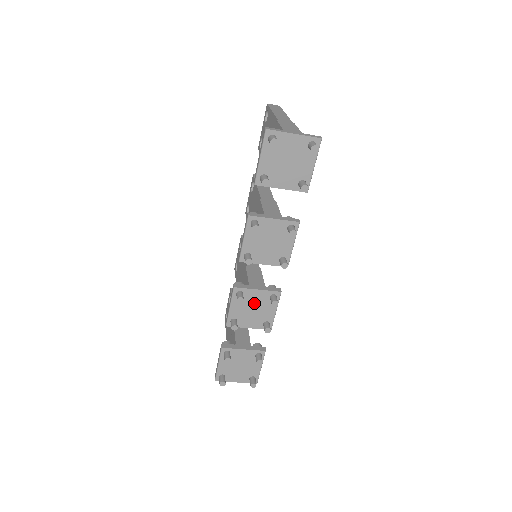
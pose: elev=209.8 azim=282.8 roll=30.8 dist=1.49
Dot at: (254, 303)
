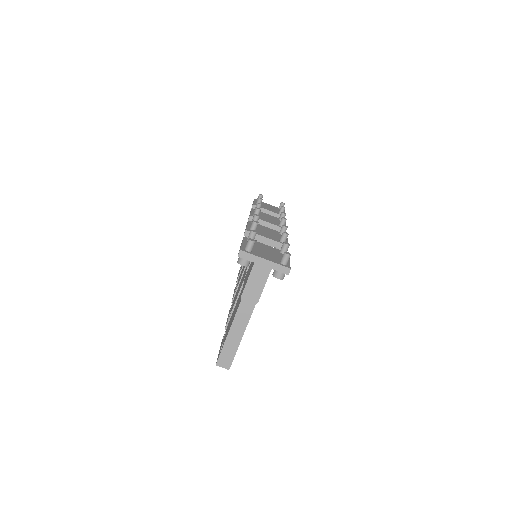
Dot at: (267, 231)
